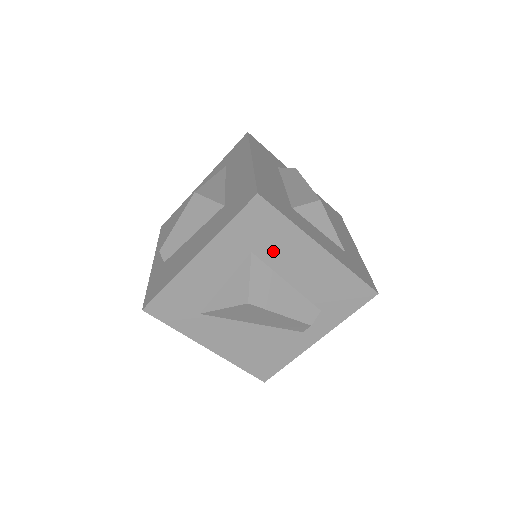
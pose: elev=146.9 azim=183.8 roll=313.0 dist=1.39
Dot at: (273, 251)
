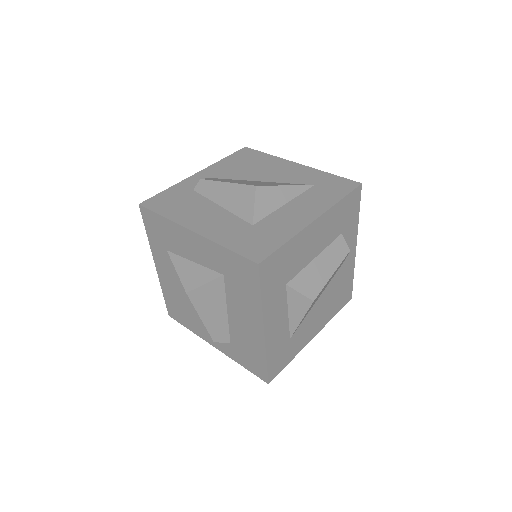
Dot at: (236, 292)
